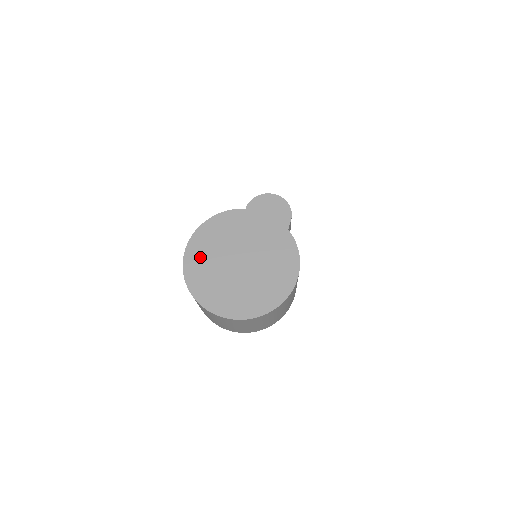
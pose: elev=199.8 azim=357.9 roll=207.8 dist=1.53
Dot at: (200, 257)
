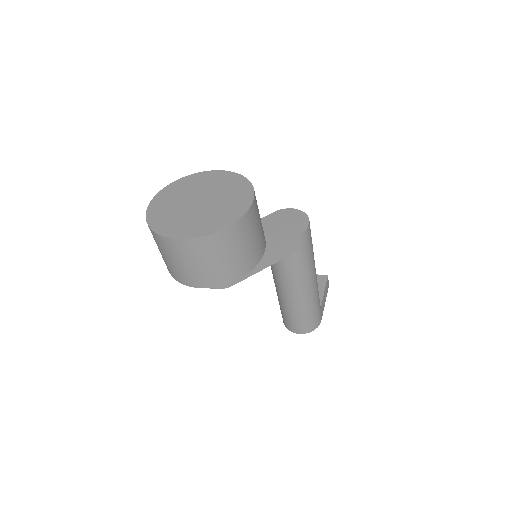
Dot at: (180, 187)
